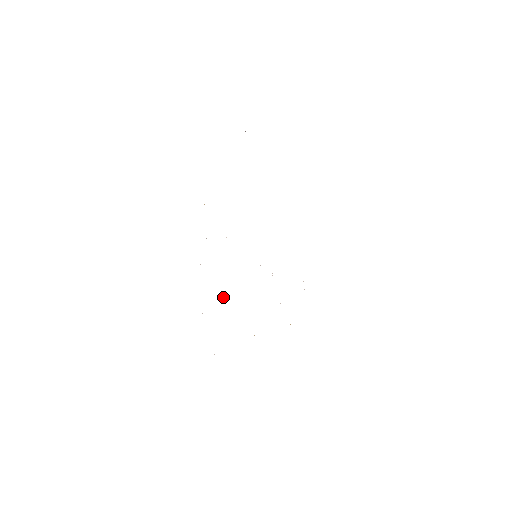
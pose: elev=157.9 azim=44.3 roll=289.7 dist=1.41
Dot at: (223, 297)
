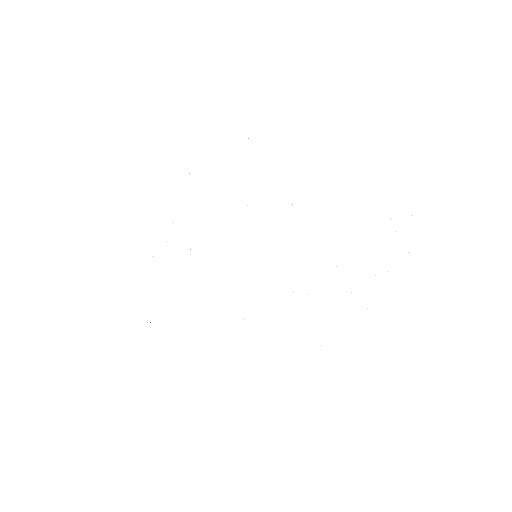
Dot at: occluded
